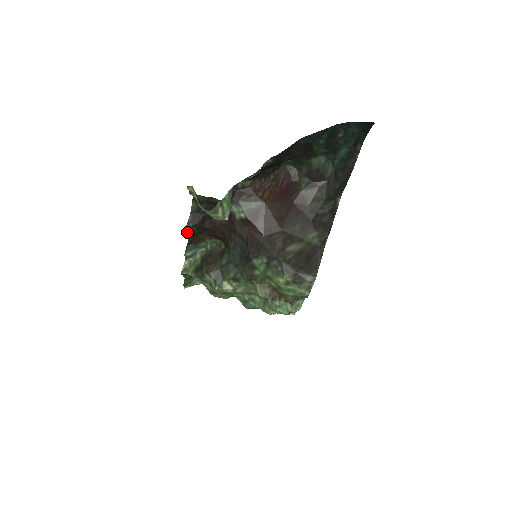
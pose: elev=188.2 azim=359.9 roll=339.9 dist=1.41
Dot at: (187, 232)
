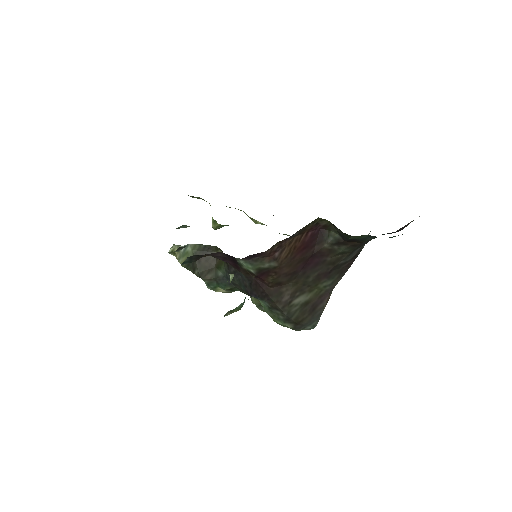
Dot at: occluded
